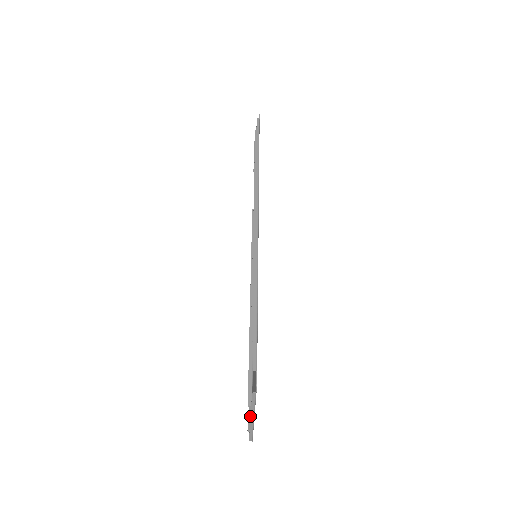
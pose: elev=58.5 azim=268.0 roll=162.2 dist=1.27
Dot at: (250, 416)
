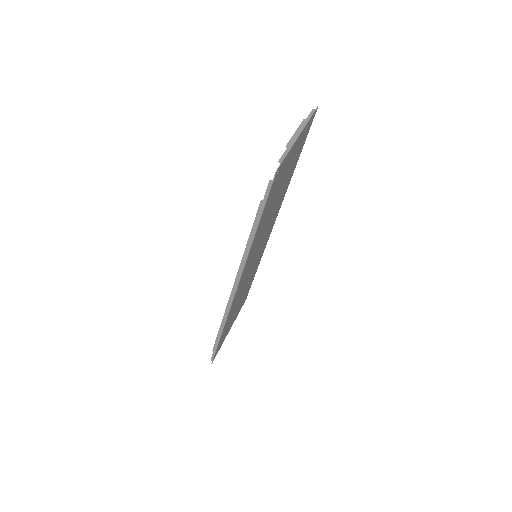
Dot at: (299, 129)
